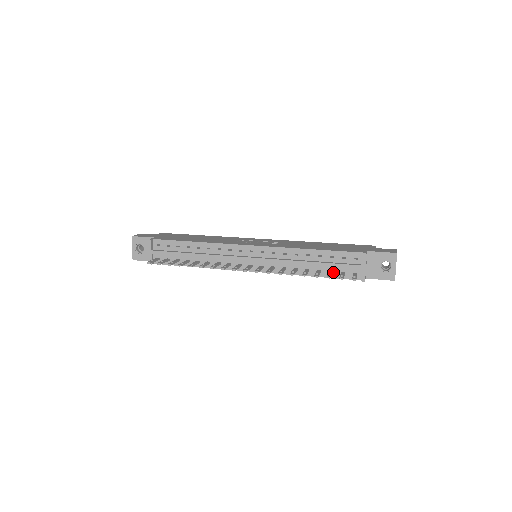
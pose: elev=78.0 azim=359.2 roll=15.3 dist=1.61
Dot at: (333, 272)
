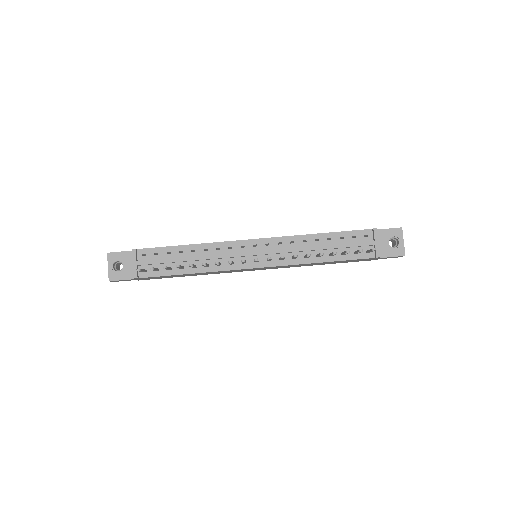
Dot at: (345, 254)
